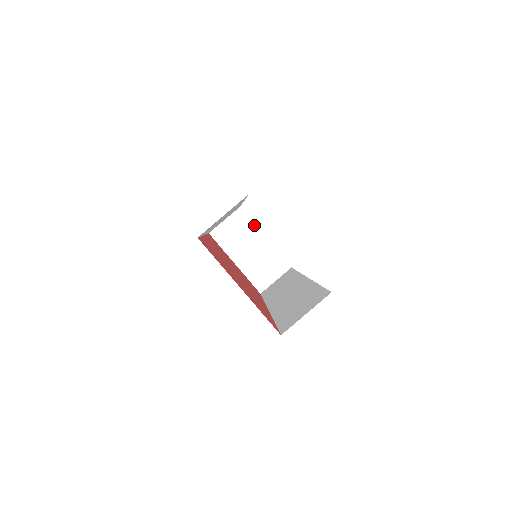
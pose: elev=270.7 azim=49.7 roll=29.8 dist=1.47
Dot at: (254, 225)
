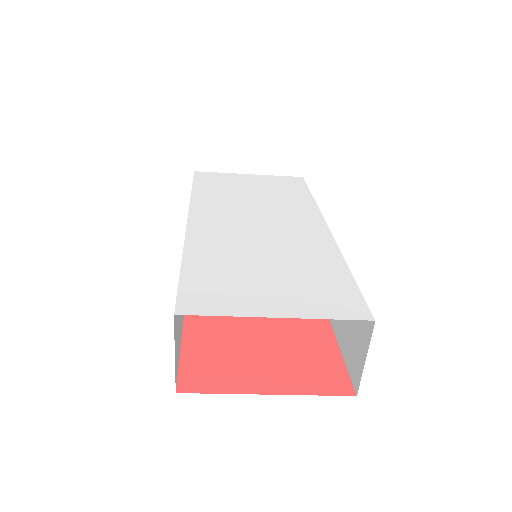
Dot at: occluded
